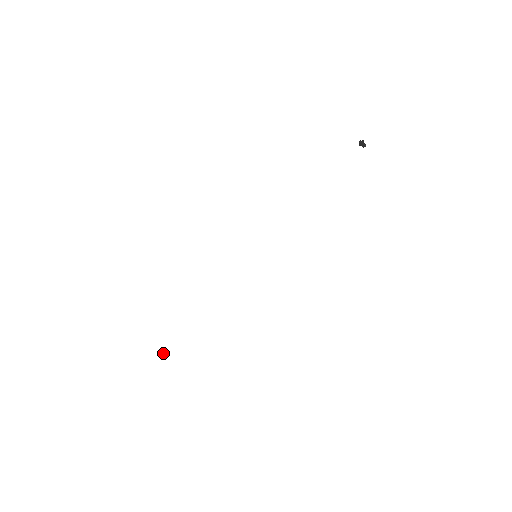
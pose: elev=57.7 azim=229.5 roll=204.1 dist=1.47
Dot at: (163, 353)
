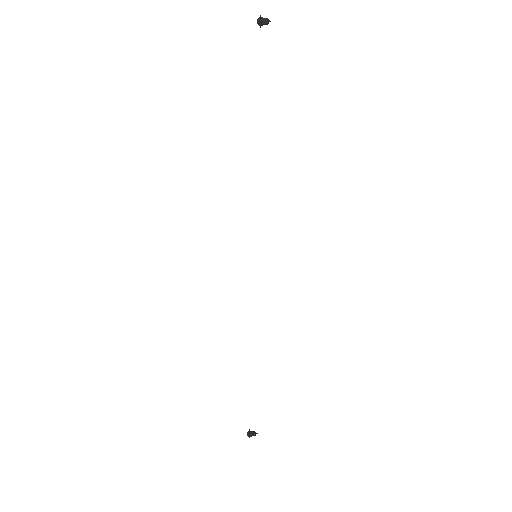
Dot at: (248, 436)
